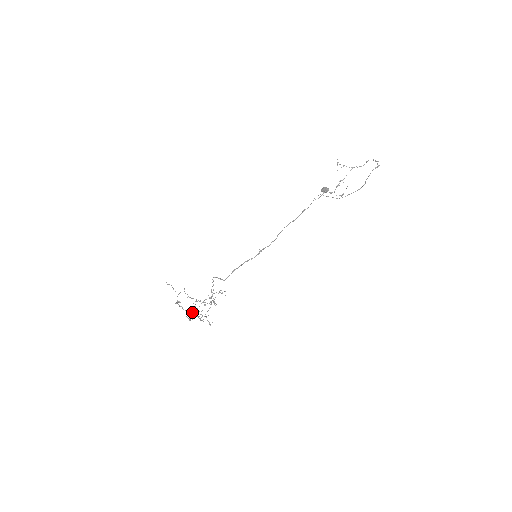
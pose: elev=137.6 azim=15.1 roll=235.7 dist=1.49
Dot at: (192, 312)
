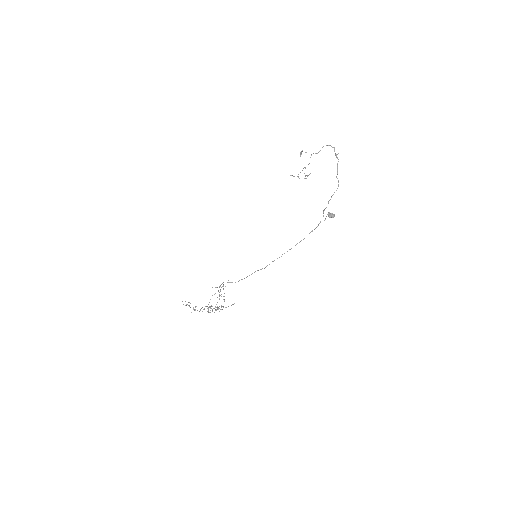
Dot at: (209, 312)
